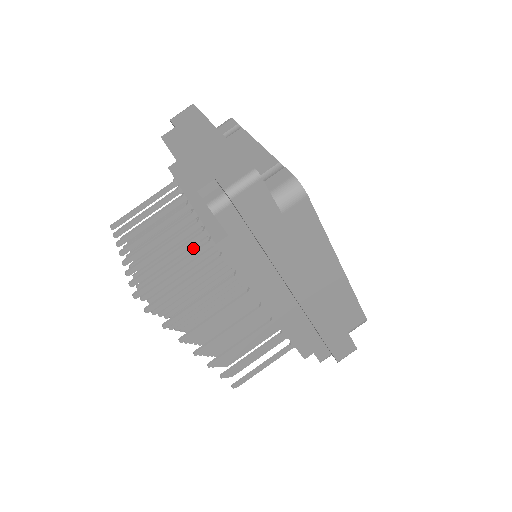
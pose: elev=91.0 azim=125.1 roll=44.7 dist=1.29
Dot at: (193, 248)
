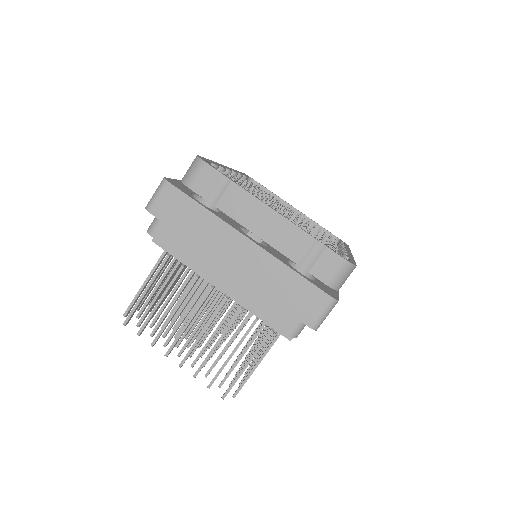
Dot at: occluded
